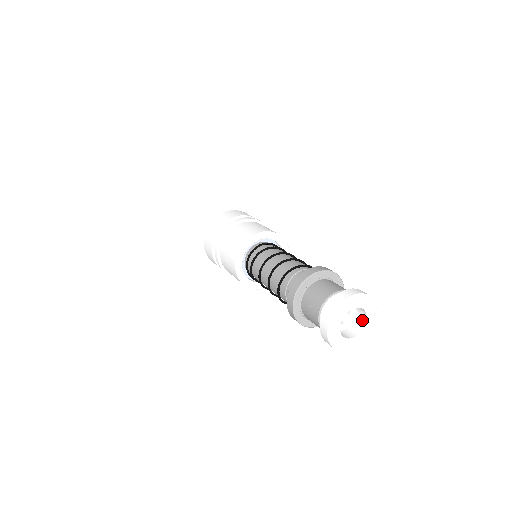
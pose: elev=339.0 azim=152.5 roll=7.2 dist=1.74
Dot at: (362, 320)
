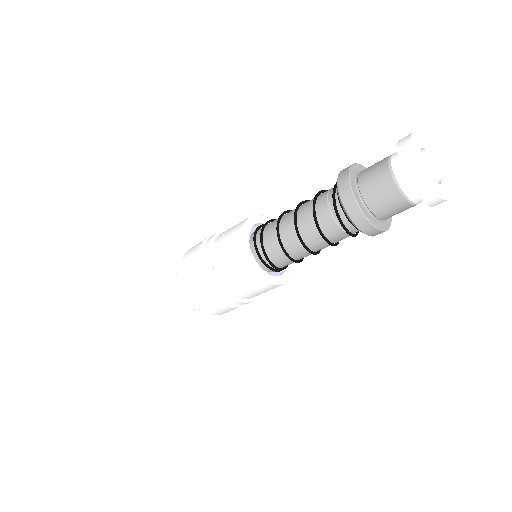
Dot at: occluded
